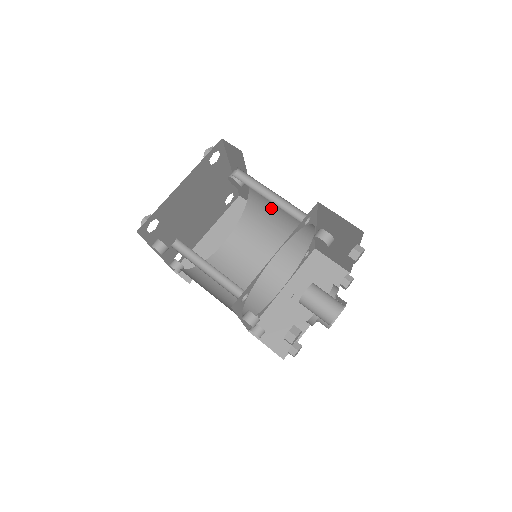
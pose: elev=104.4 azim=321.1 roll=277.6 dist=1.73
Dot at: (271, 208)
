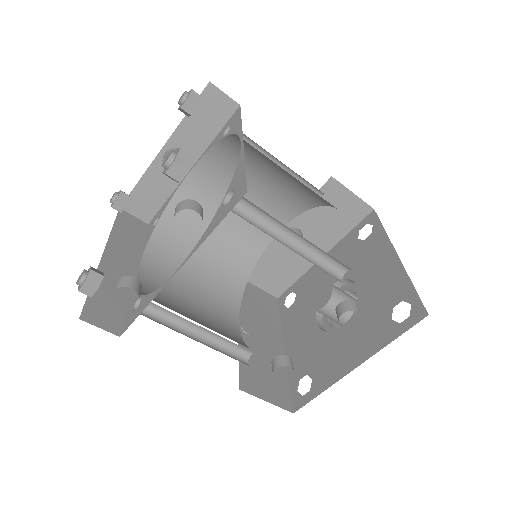
Dot at: (212, 210)
